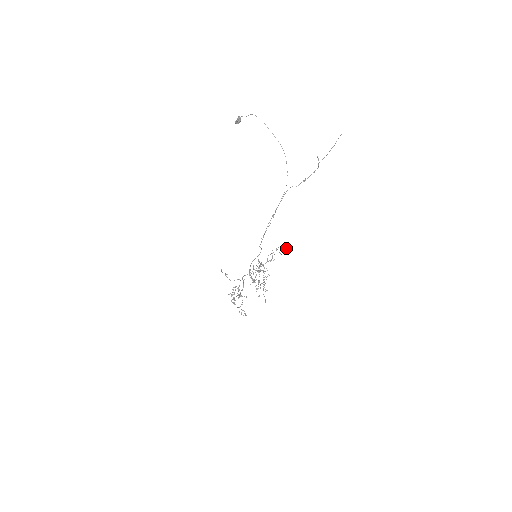
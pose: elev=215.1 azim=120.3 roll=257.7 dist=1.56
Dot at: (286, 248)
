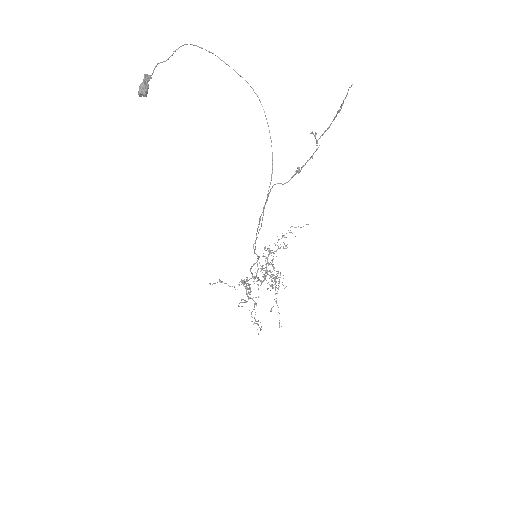
Dot at: (303, 226)
